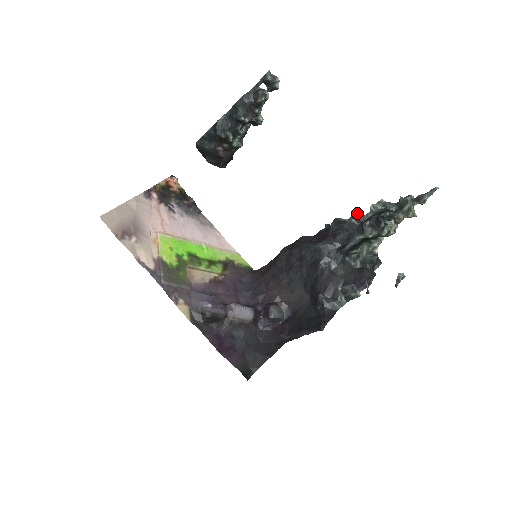
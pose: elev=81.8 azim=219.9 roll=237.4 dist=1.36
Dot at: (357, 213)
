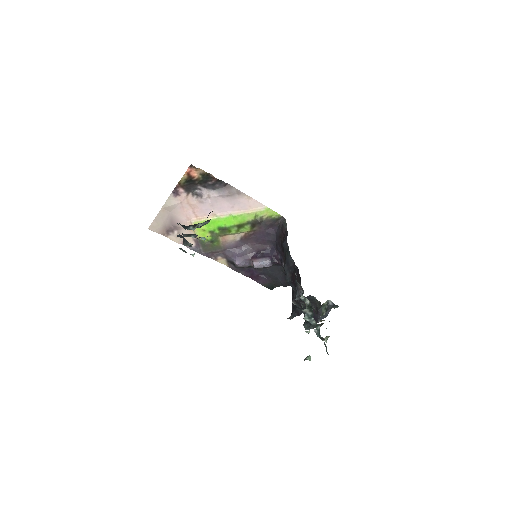
Dot at: (301, 299)
